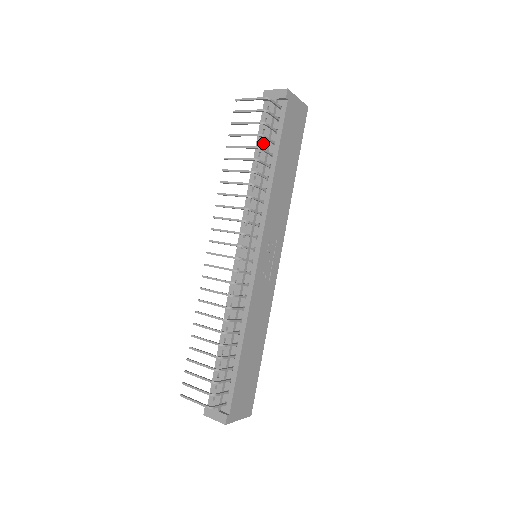
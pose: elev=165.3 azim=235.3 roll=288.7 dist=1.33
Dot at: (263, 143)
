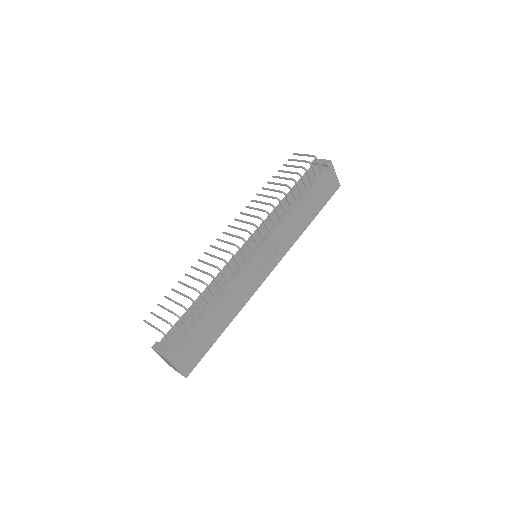
Dot at: (299, 185)
